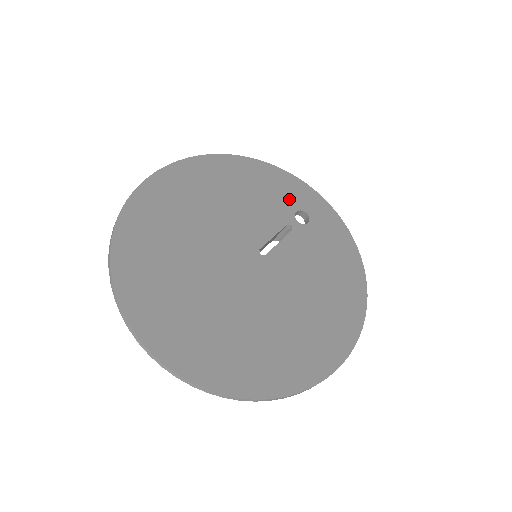
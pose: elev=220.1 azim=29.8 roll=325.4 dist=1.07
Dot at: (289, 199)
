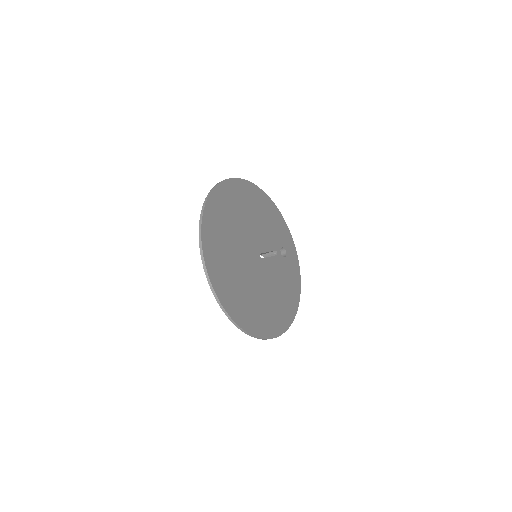
Dot at: (281, 238)
